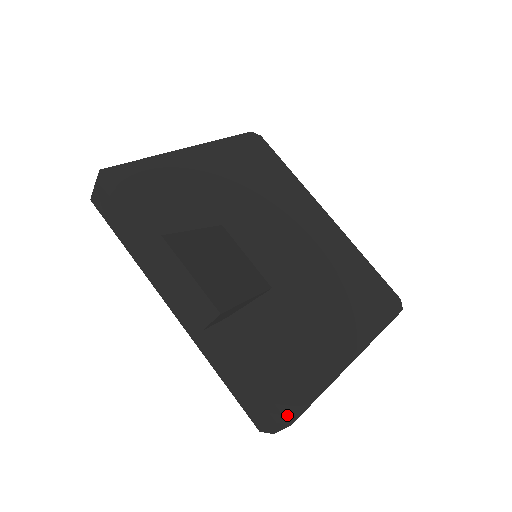
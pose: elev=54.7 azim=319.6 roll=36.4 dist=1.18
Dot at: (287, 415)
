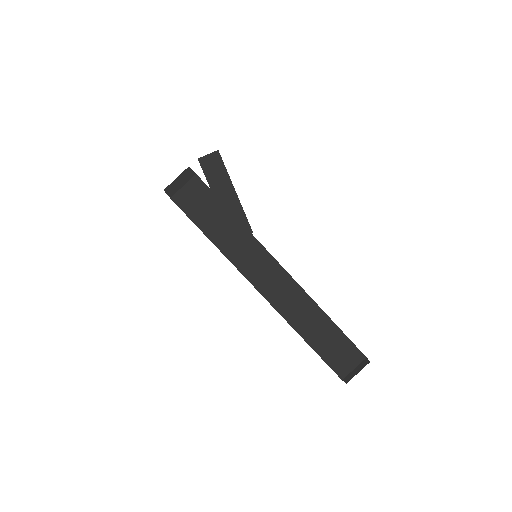
Dot at: occluded
